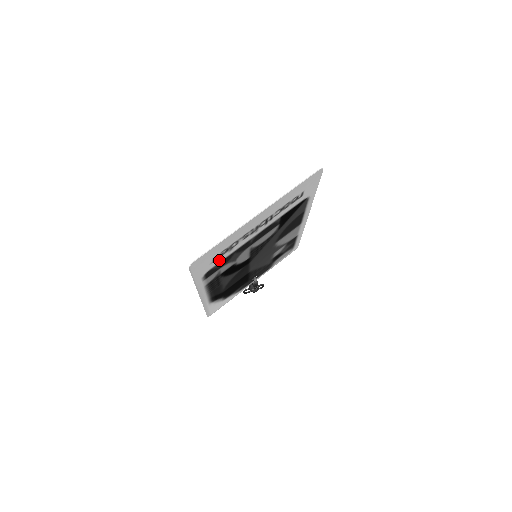
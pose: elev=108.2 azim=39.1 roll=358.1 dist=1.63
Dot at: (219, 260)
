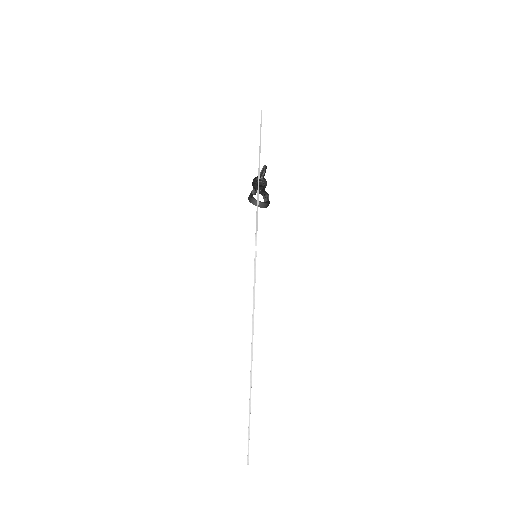
Dot at: occluded
